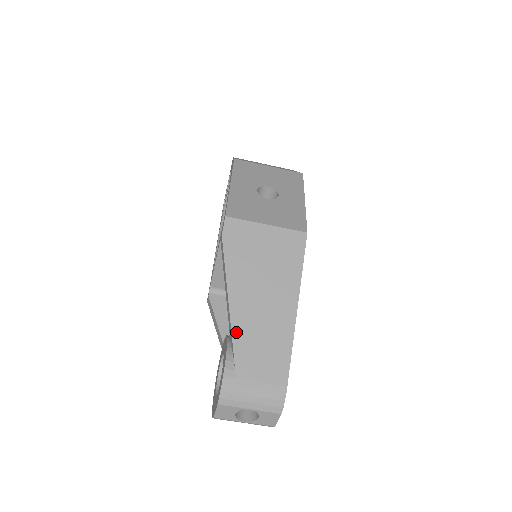
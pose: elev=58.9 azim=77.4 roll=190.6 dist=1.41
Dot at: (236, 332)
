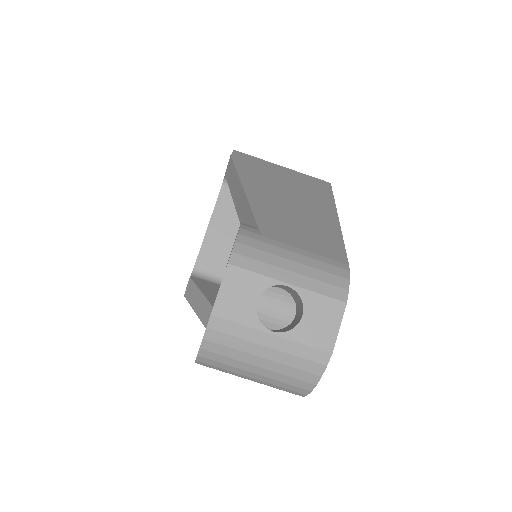
Dot at: (256, 205)
